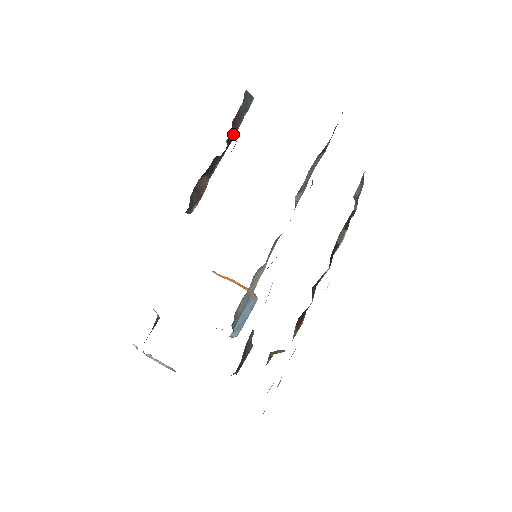
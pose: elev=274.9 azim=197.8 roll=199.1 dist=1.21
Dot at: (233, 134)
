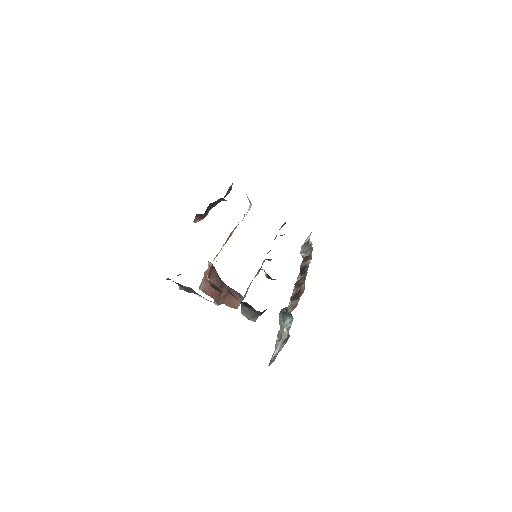
Dot at: occluded
